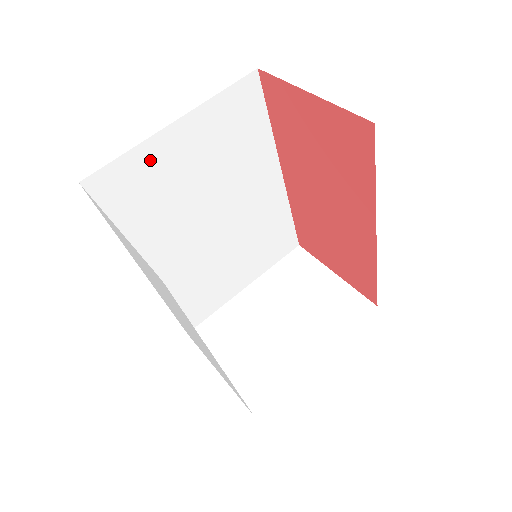
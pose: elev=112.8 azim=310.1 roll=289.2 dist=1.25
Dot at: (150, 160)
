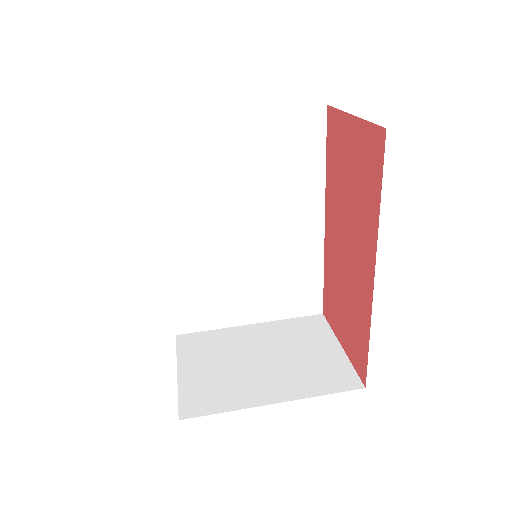
Dot at: (206, 134)
